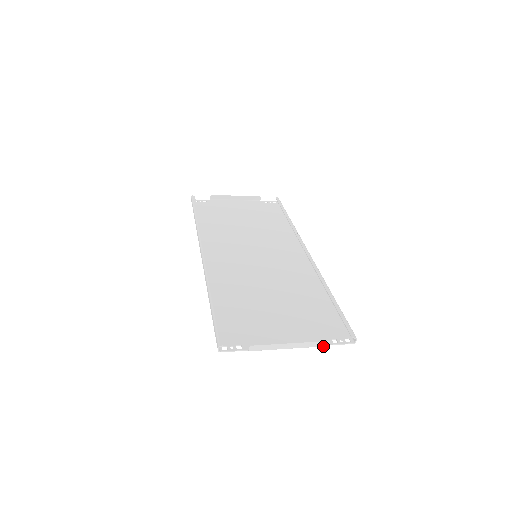
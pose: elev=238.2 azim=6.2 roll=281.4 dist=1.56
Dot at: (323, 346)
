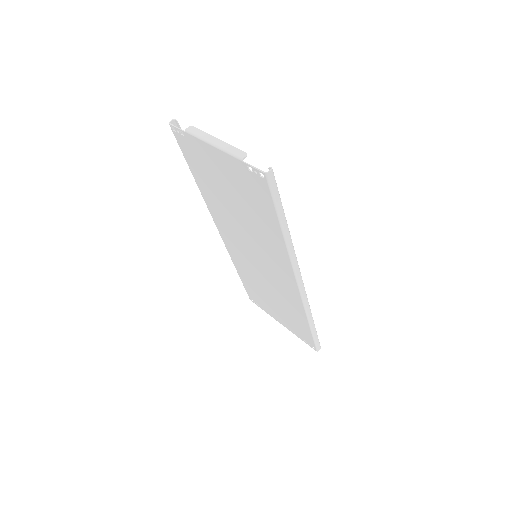
Dot at: (238, 157)
